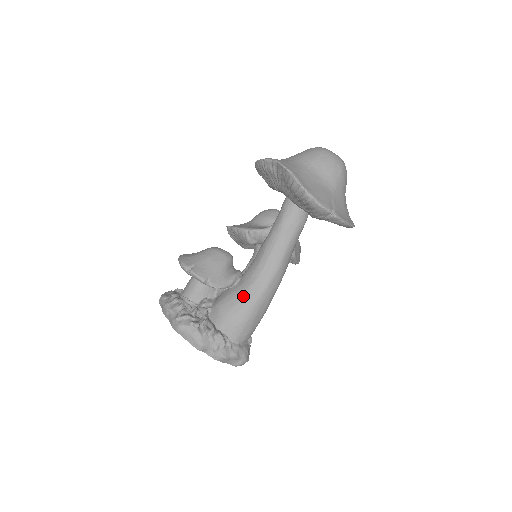
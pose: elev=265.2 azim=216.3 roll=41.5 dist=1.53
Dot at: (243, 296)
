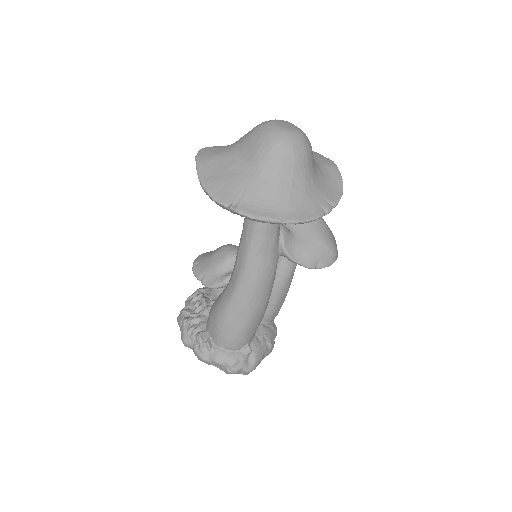
Dot at: (220, 299)
